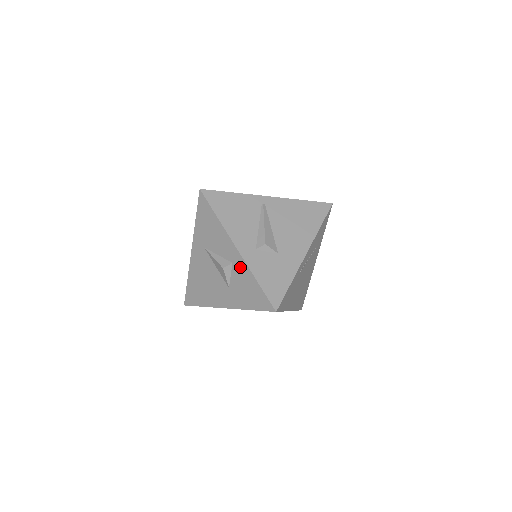
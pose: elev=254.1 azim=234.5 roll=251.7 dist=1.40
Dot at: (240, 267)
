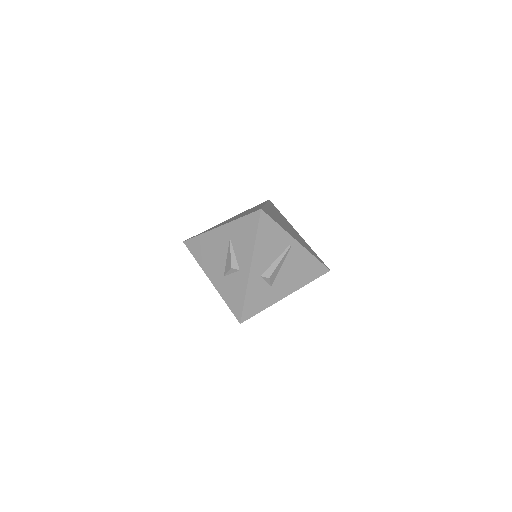
Dot at: (242, 279)
